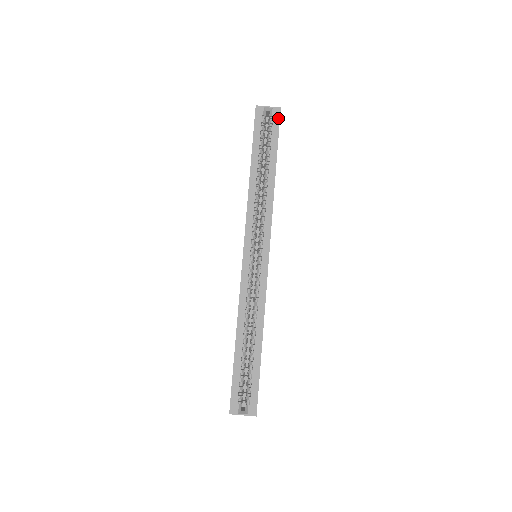
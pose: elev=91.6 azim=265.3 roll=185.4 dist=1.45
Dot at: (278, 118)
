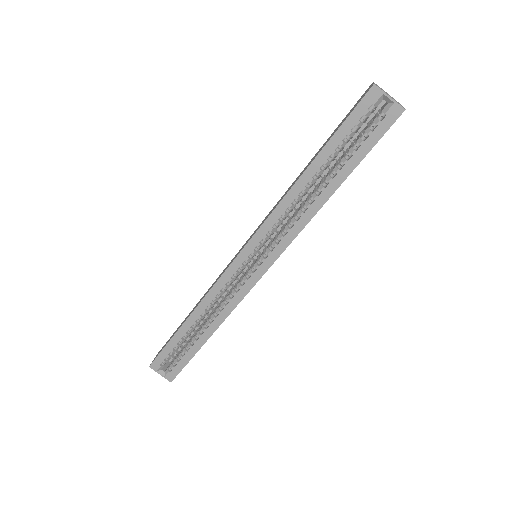
Dot at: (390, 123)
